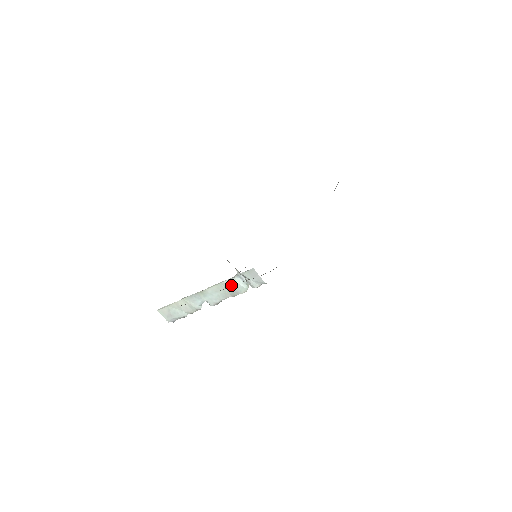
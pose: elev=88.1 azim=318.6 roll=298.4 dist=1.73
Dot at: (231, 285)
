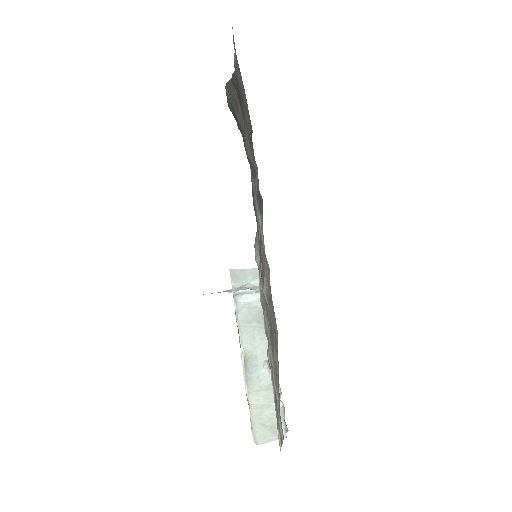
Dot at: (248, 313)
